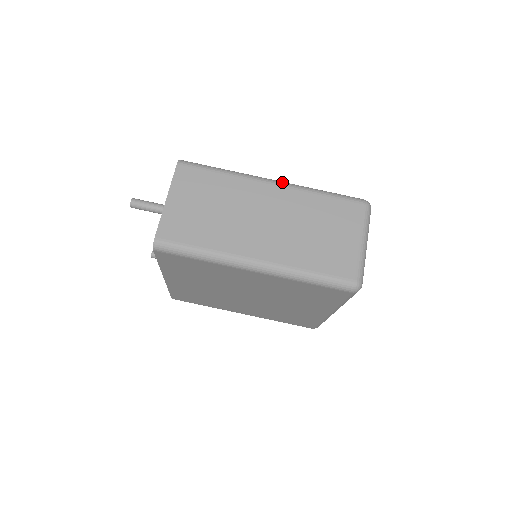
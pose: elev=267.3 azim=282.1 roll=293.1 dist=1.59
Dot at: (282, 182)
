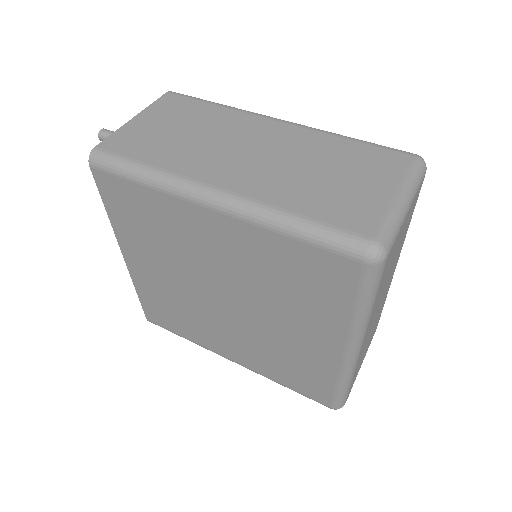
Dot at: (295, 123)
